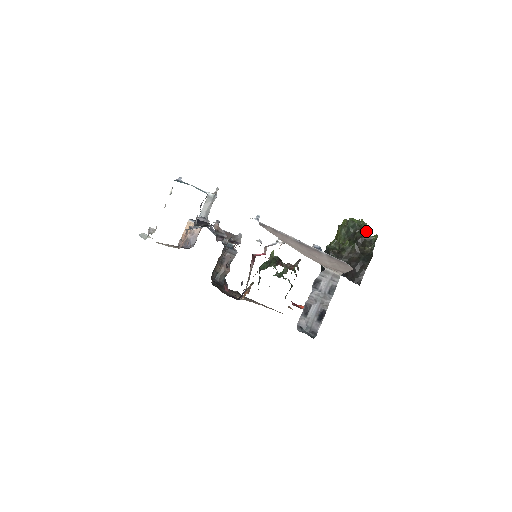
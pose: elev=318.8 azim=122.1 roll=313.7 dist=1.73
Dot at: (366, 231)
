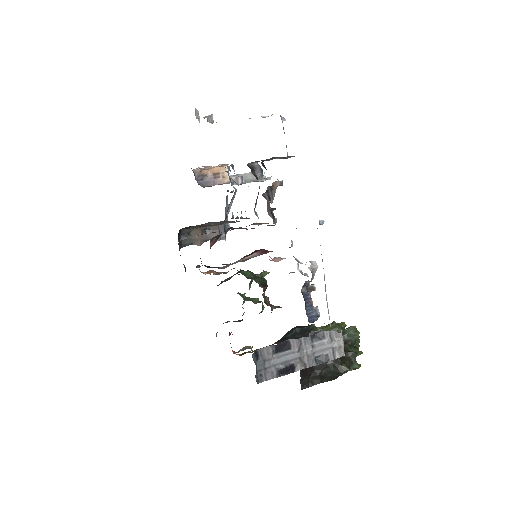
Dot at: (358, 352)
